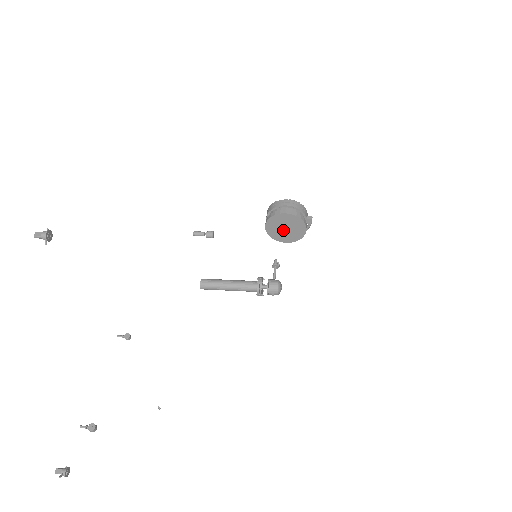
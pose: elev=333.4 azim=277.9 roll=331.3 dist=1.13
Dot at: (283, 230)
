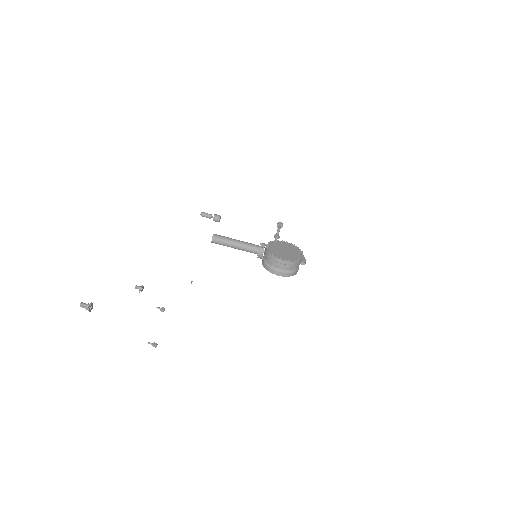
Dot at: occluded
